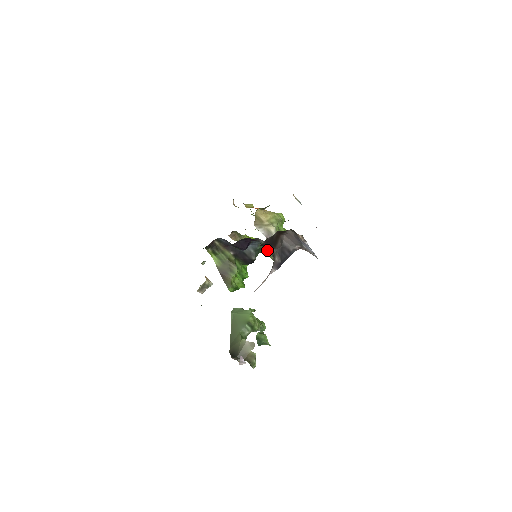
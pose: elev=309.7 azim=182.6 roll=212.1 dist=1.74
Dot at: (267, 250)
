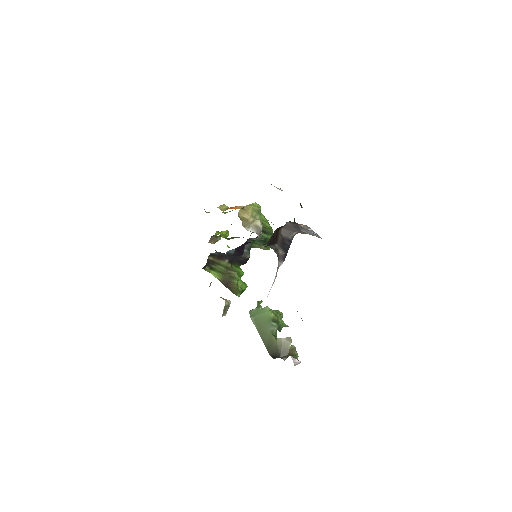
Dot at: (257, 243)
